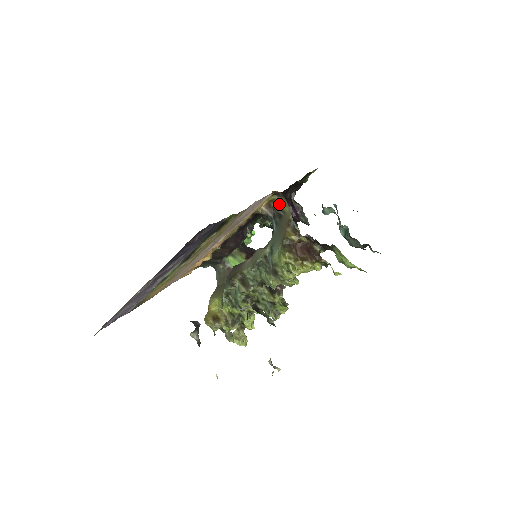
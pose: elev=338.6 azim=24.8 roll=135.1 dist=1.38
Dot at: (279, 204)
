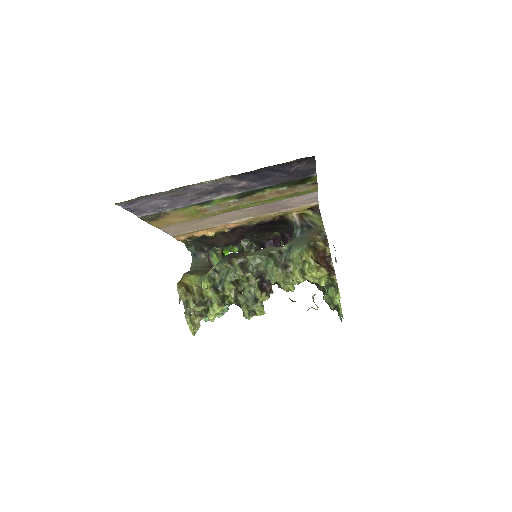
Dot at: (312, 218)
